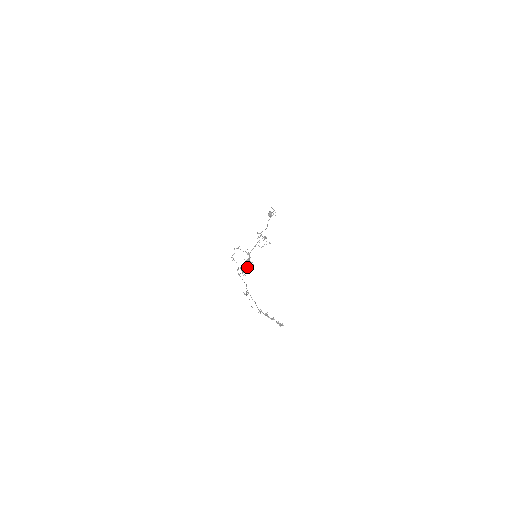
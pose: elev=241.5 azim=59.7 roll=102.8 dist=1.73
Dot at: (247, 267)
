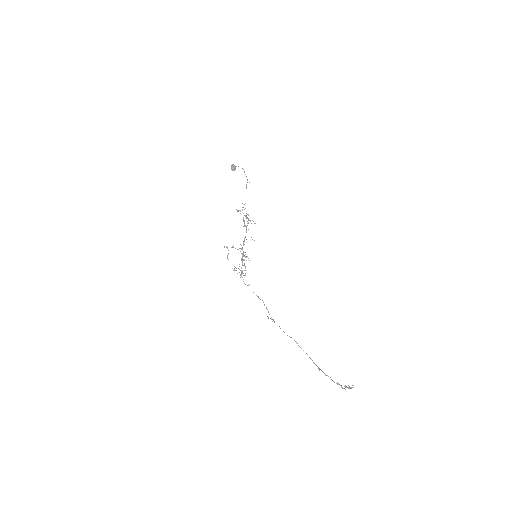
Dot at: occluded
